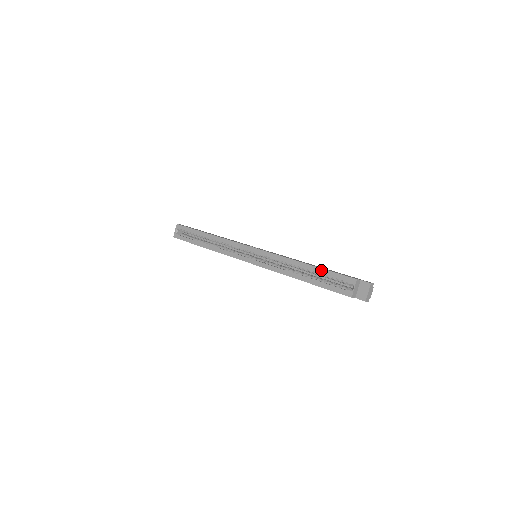
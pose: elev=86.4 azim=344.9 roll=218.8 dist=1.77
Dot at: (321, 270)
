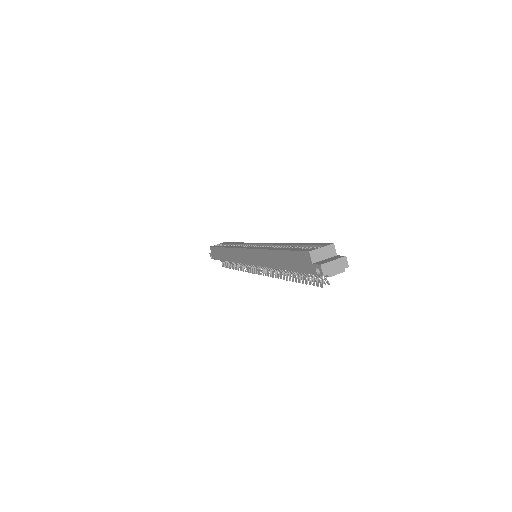
Dot at: (304, 243)
